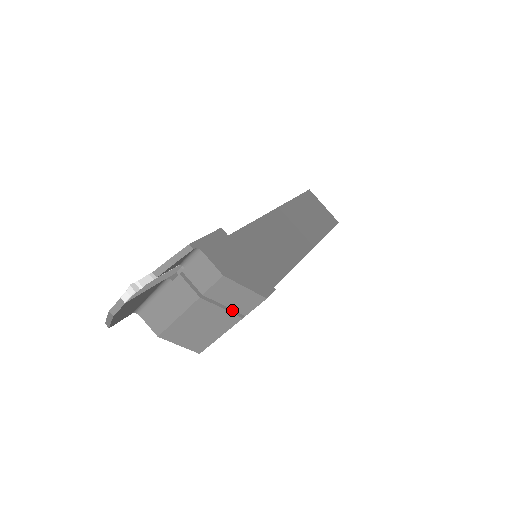
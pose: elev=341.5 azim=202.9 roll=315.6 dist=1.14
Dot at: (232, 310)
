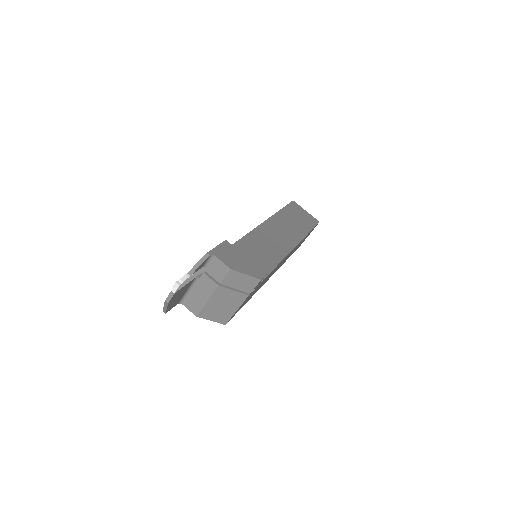
Dot at: (241, 291)
